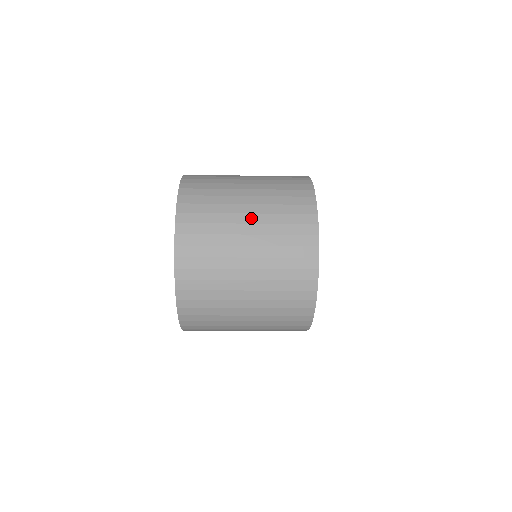
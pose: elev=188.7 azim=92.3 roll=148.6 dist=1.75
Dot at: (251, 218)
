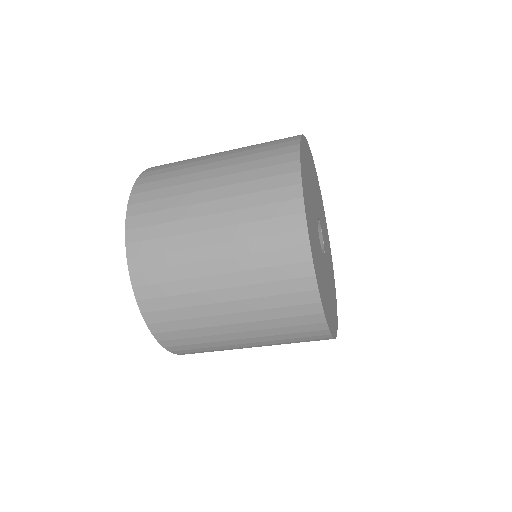
Dot at: (218, 251)
